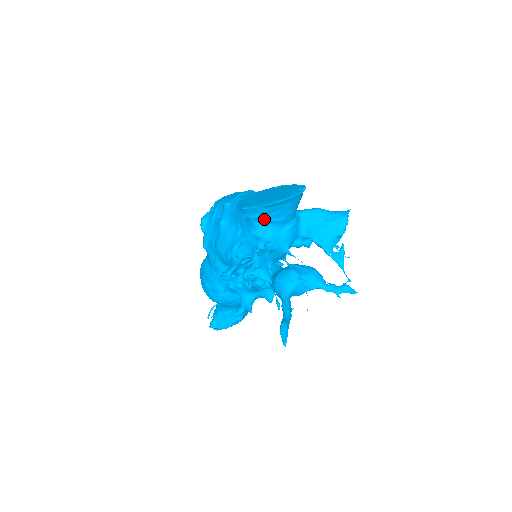
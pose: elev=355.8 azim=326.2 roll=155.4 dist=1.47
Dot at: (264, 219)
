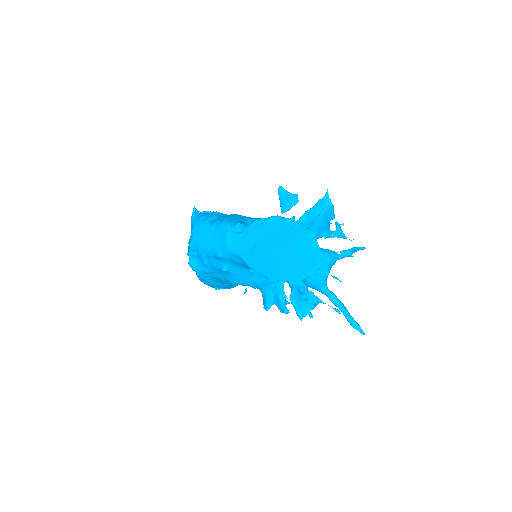
Dot at: occluded
